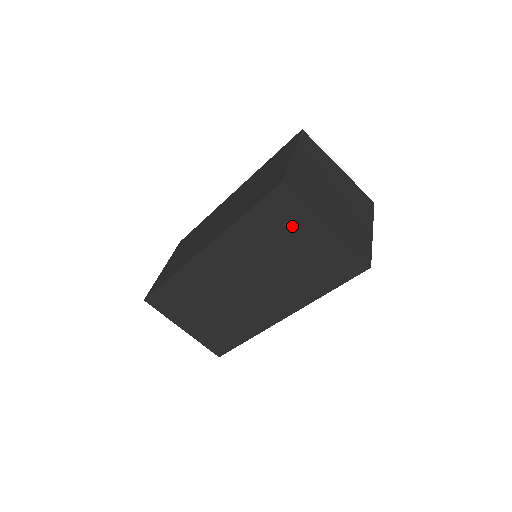
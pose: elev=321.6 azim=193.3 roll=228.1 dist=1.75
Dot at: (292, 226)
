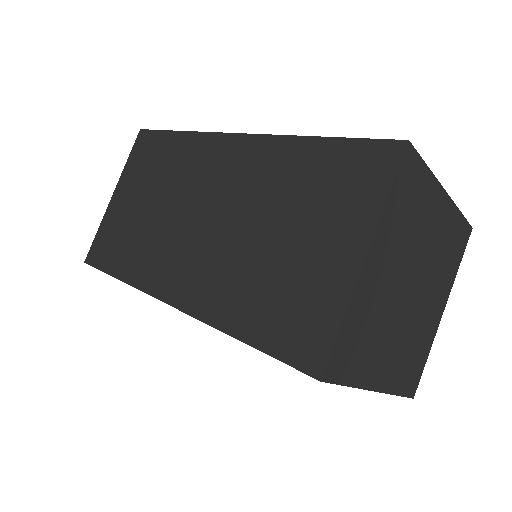
Dot at: occluded
